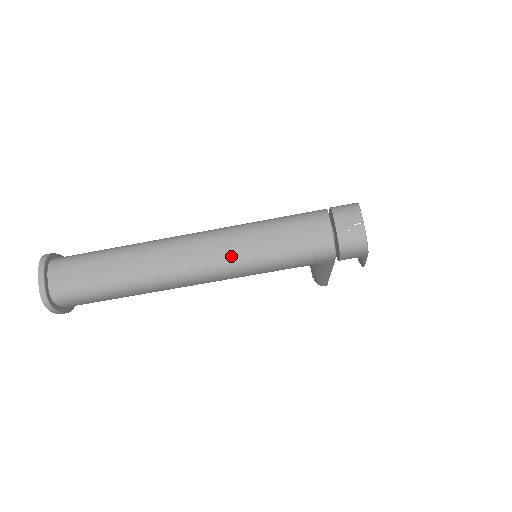
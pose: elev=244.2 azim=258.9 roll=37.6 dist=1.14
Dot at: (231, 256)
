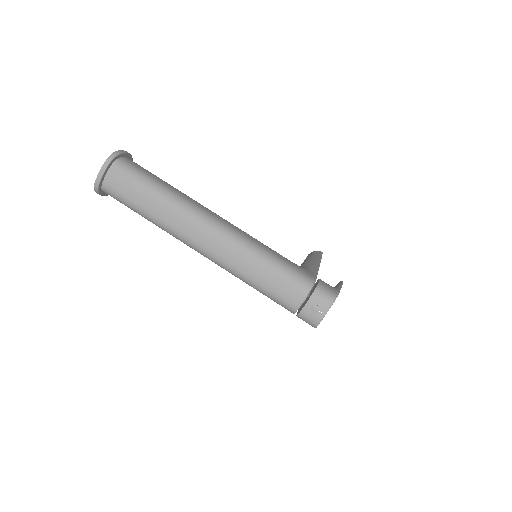
Dot at: (230, 262)
